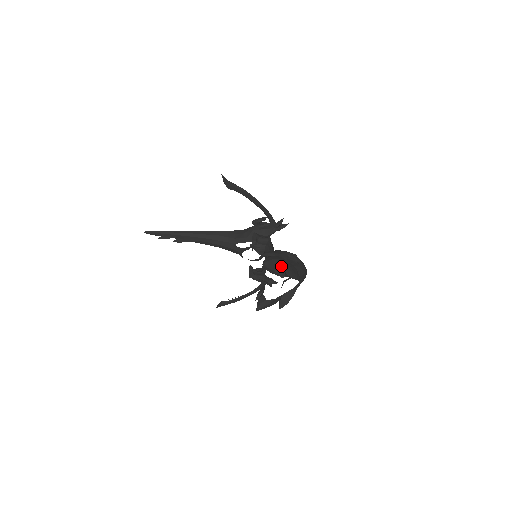
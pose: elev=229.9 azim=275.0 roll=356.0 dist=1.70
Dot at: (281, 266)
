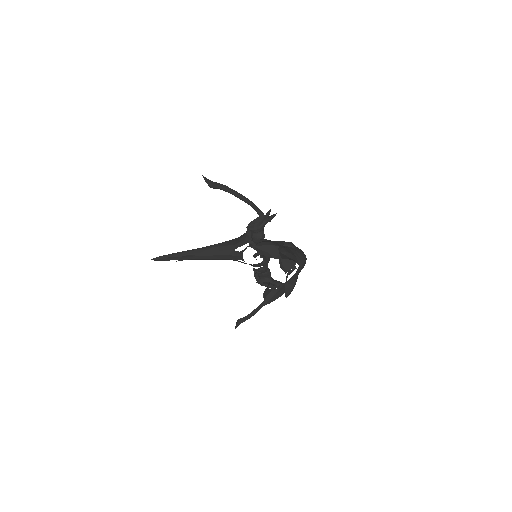
Dot at: (274, 247)
